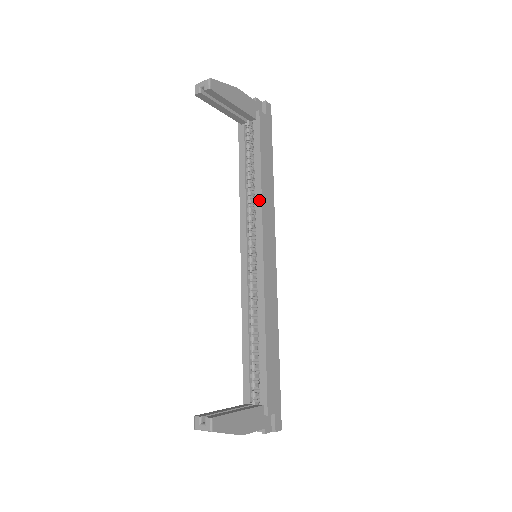
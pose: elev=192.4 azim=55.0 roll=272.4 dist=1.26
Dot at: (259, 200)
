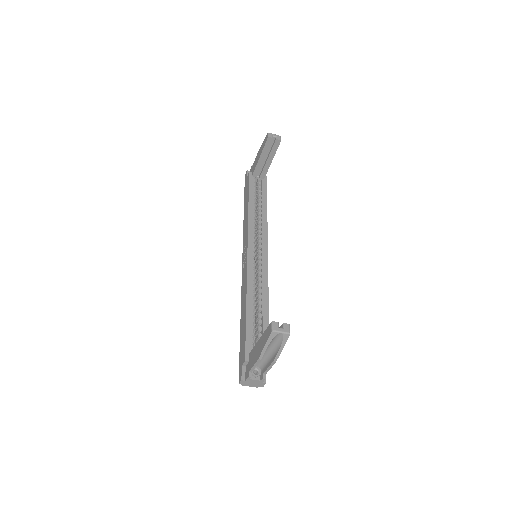
Dot at: (265, 223)
